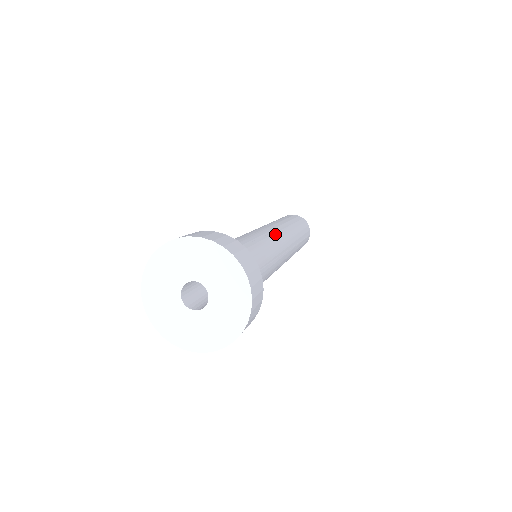
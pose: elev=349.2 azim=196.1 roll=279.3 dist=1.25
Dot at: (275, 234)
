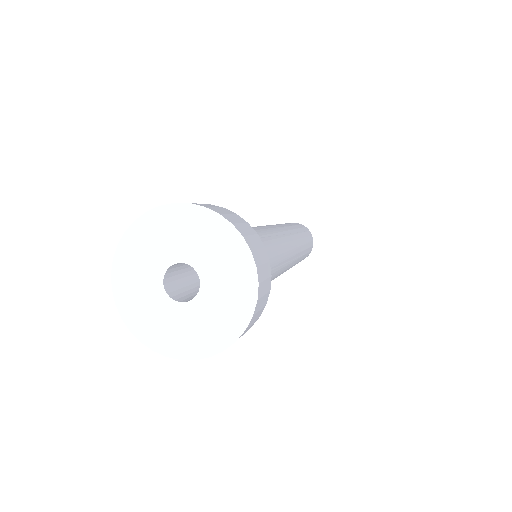
Dot at: (273, 228)
